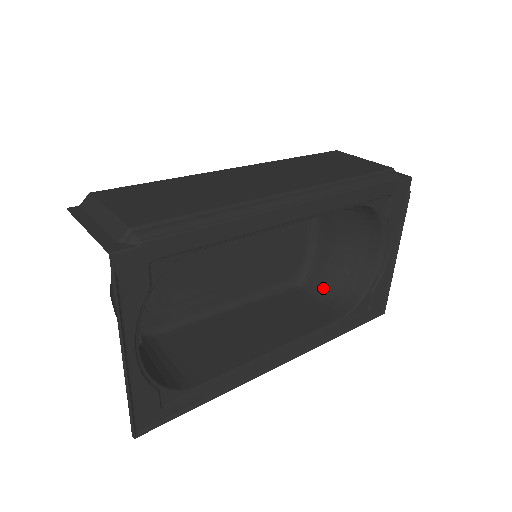
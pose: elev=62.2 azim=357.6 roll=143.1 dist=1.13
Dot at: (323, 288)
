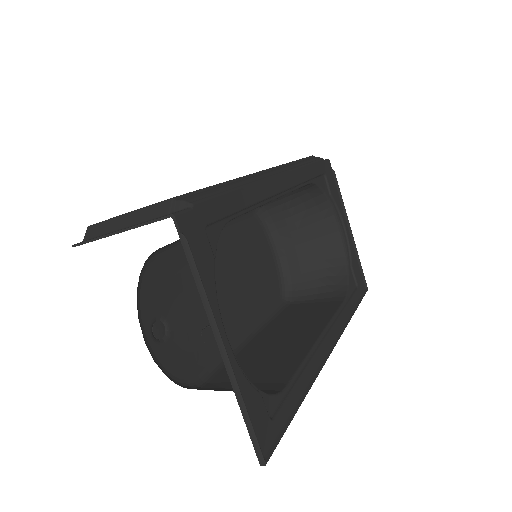
Dot at: (310, 289)
